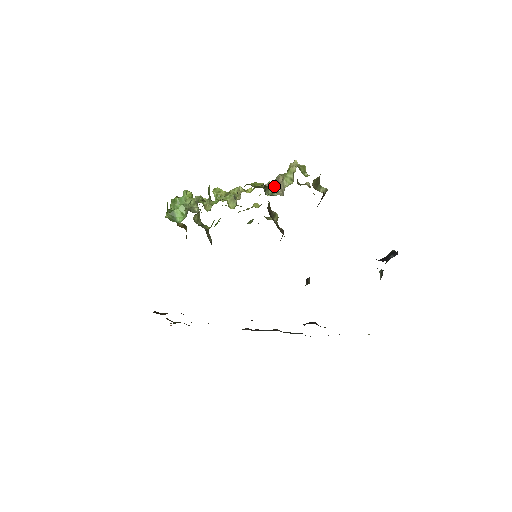
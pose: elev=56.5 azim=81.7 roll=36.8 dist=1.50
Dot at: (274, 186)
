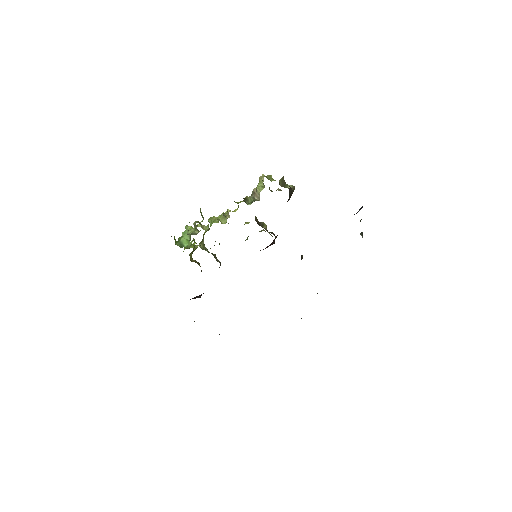
Dot at: (252, 197)
